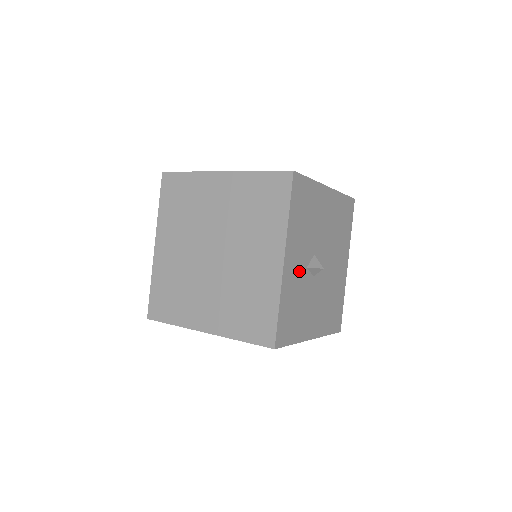
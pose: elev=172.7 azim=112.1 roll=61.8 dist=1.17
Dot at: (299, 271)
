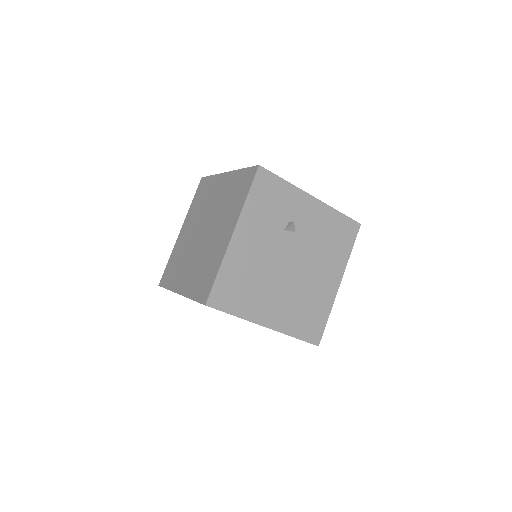
Dot at: occluded
